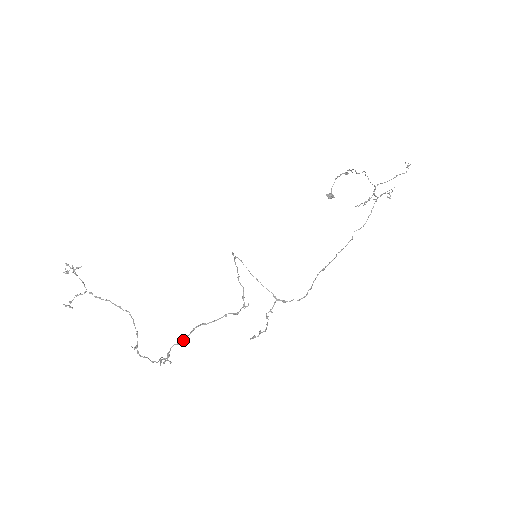
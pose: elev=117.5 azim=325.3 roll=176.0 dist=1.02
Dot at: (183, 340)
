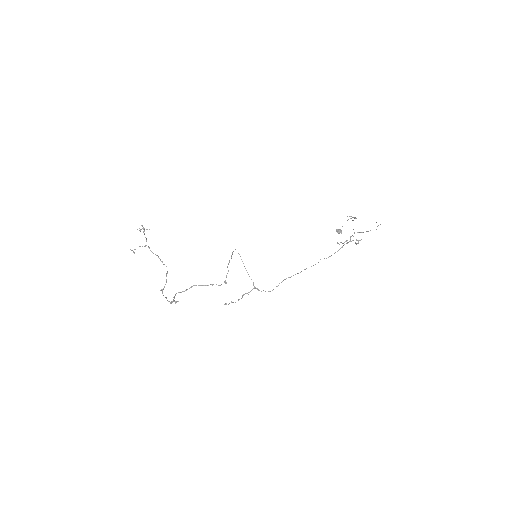
Dot at: (184, 291)
